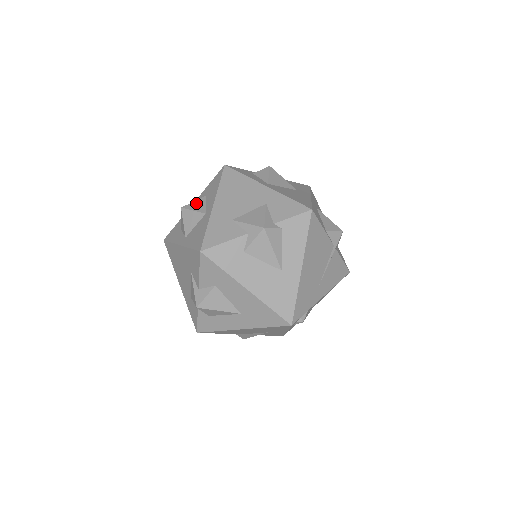
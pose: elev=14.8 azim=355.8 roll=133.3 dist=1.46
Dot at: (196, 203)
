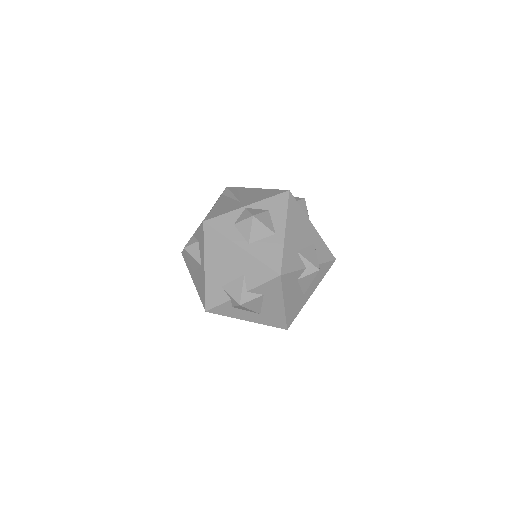
Dot at: (264, 216)
